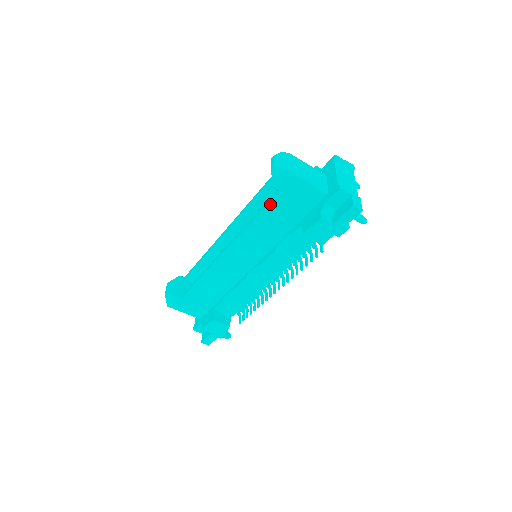
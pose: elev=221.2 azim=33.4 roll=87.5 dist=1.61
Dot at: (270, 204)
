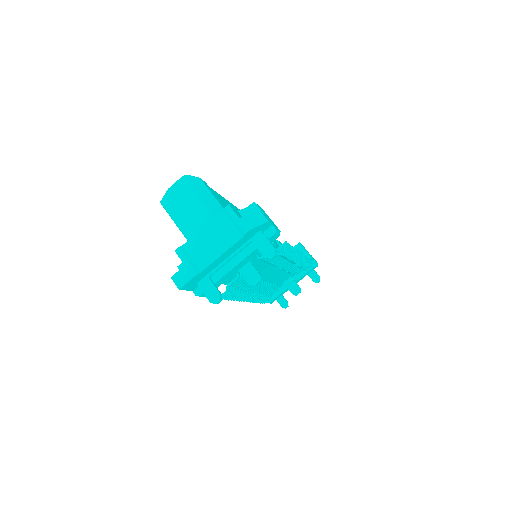
Dot at: occluded
